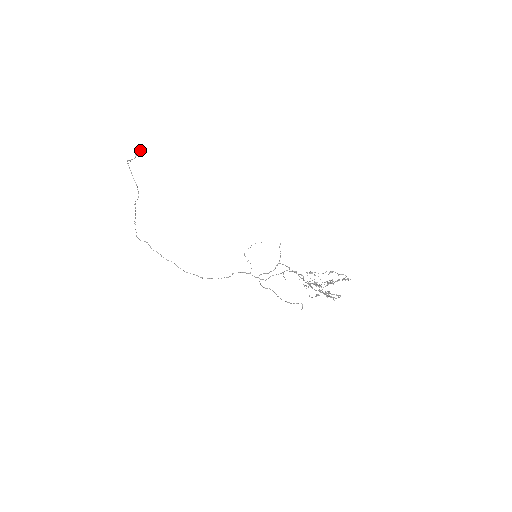
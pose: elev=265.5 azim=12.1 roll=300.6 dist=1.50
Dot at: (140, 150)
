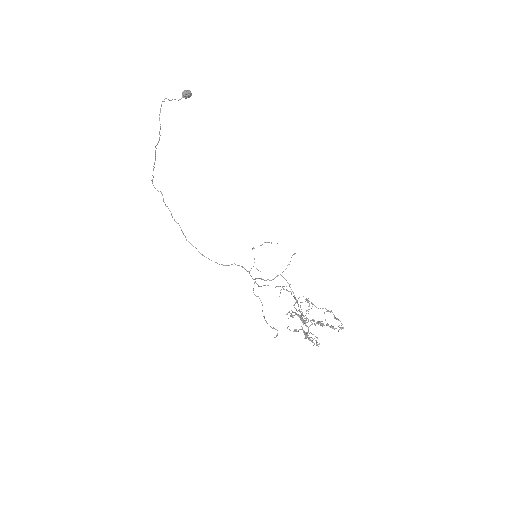
Dot at: (188, 93)
